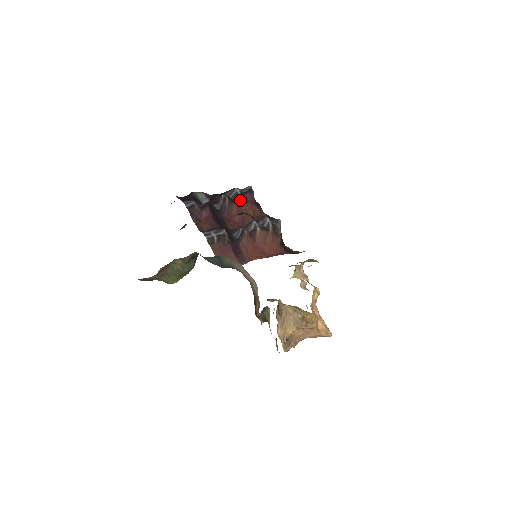
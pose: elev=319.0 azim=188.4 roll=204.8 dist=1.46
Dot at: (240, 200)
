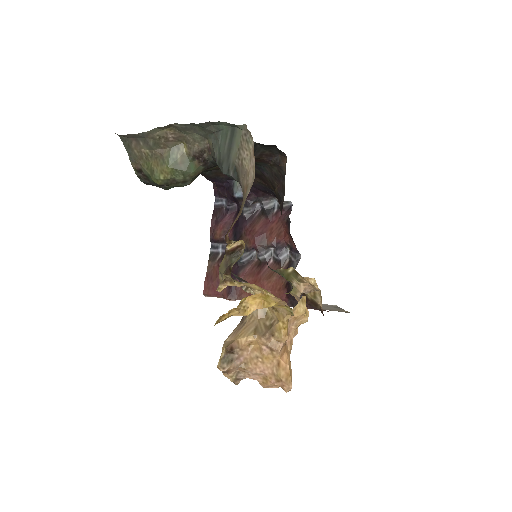
Dot at: (272, 215)
